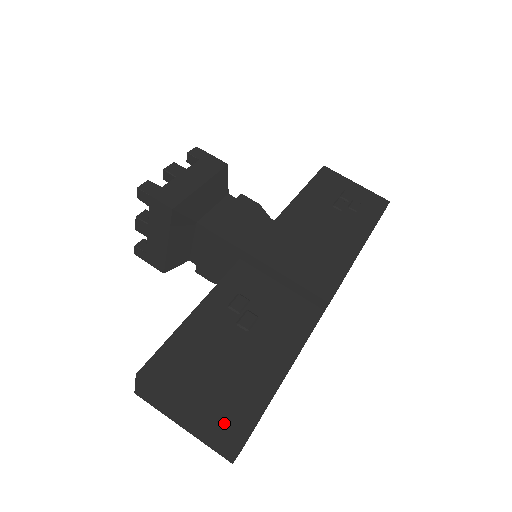
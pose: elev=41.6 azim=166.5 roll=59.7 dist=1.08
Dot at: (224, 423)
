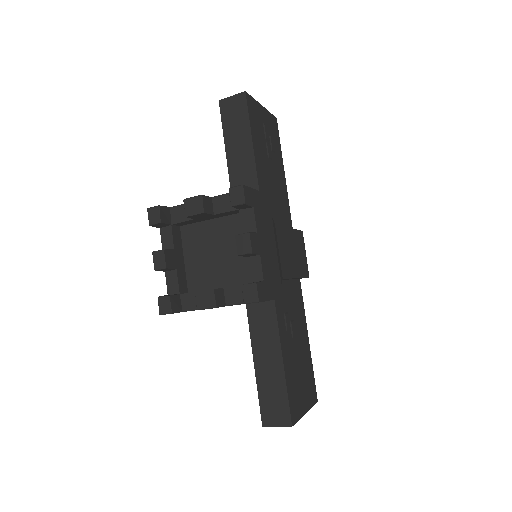
Dot at: (312, 399)
